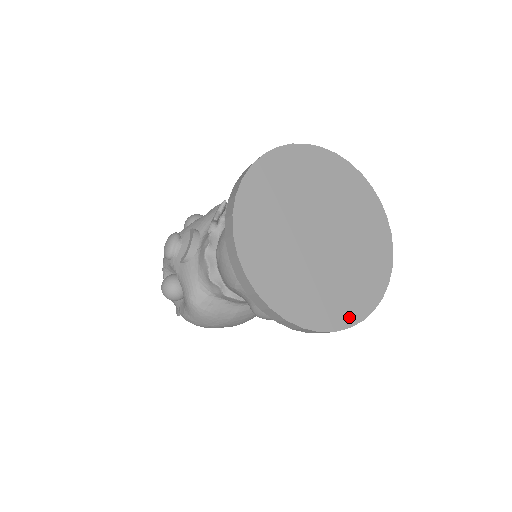
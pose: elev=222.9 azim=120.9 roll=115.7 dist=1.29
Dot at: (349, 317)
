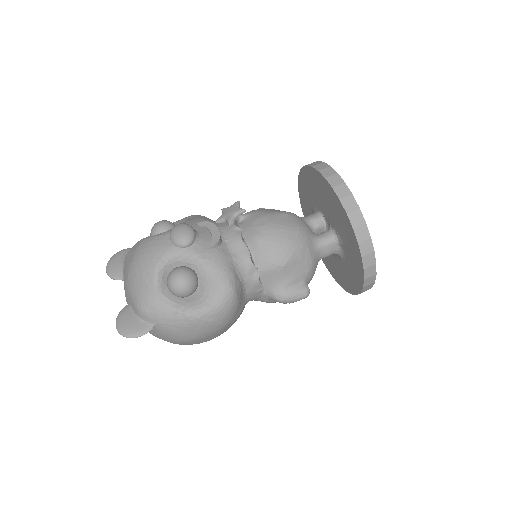
Dot at: occluded
